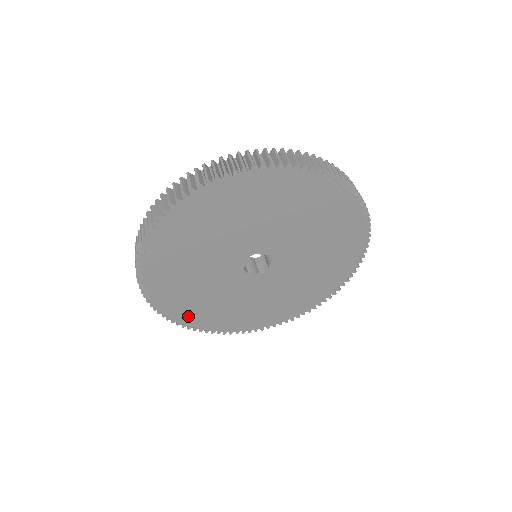
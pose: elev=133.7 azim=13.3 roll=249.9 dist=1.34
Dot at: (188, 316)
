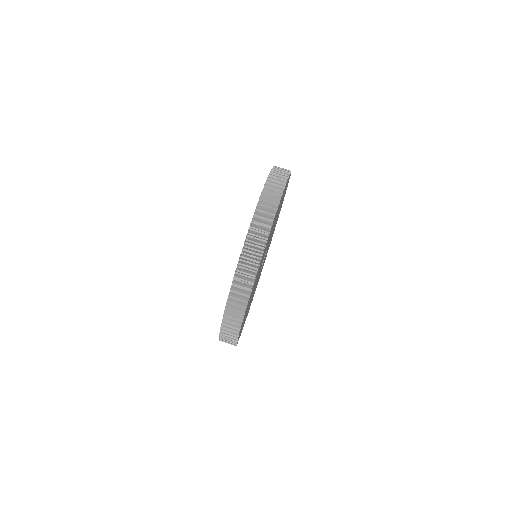
Dot at: occluded
